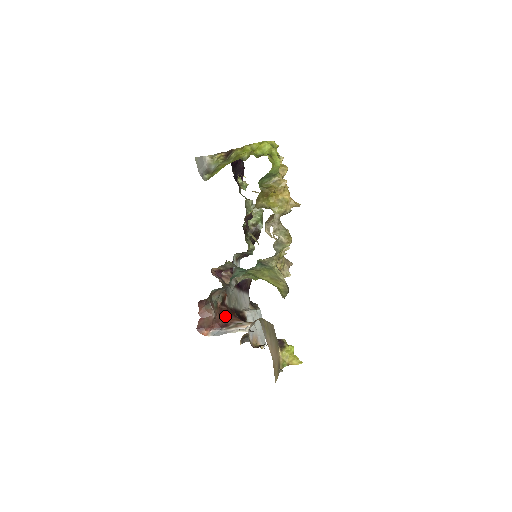
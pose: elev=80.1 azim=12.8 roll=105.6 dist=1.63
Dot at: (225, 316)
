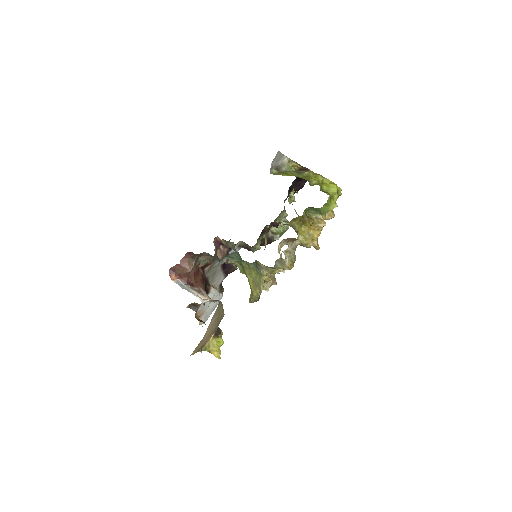
Dot at: (197, 278)
